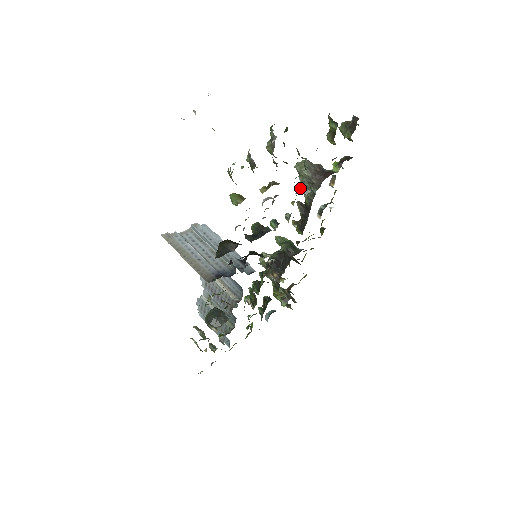
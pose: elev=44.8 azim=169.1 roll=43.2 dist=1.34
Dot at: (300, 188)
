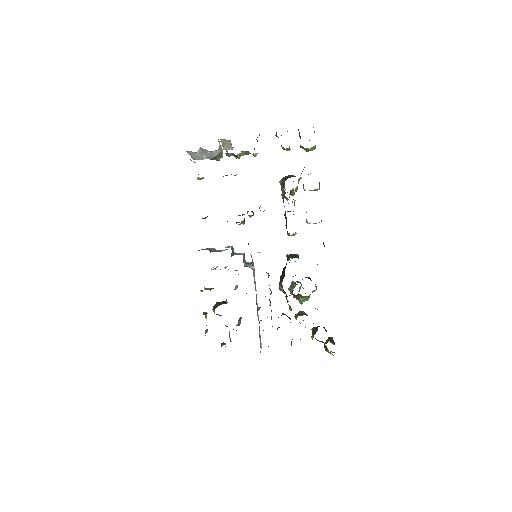
Dot at: (285, 198)
